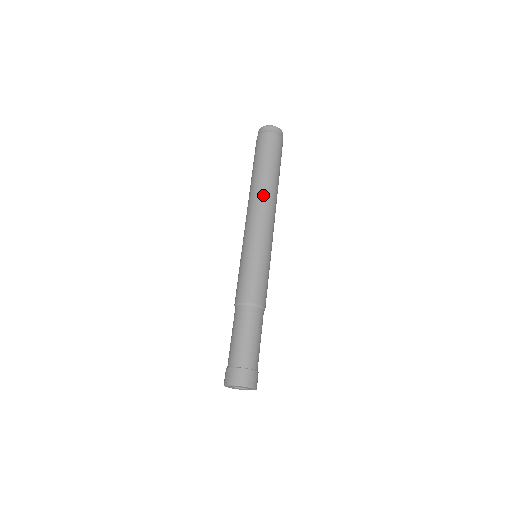
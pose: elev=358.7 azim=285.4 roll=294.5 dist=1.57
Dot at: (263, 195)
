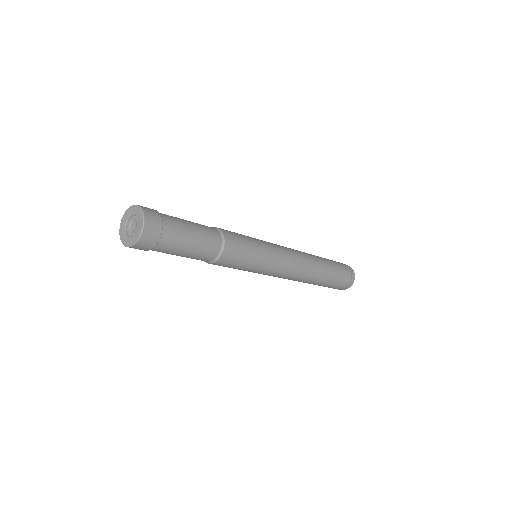
Dot at: occluded
